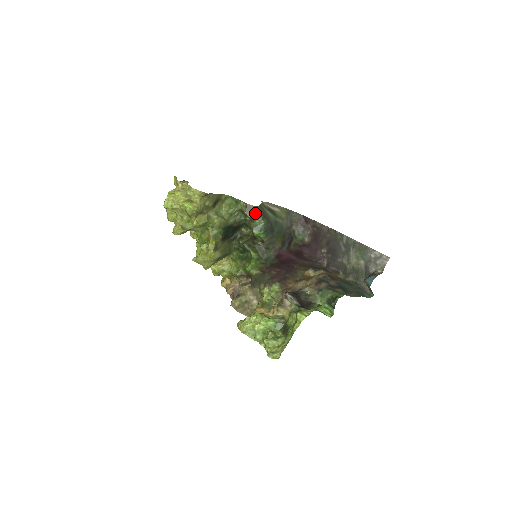
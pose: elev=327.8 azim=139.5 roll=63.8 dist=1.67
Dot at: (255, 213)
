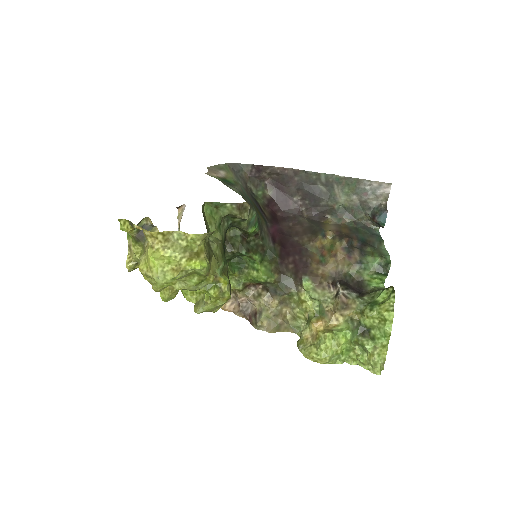
Dot at: (248, 209)
